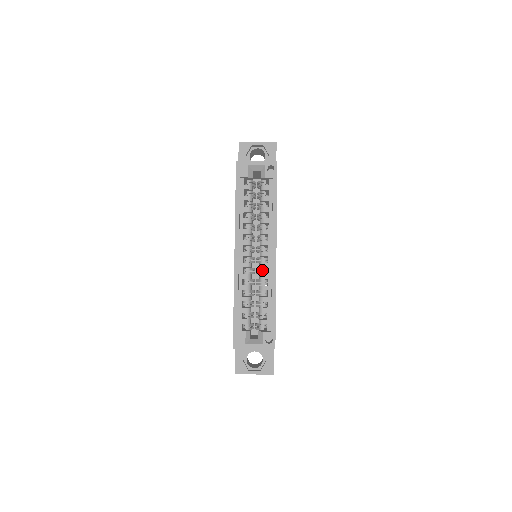
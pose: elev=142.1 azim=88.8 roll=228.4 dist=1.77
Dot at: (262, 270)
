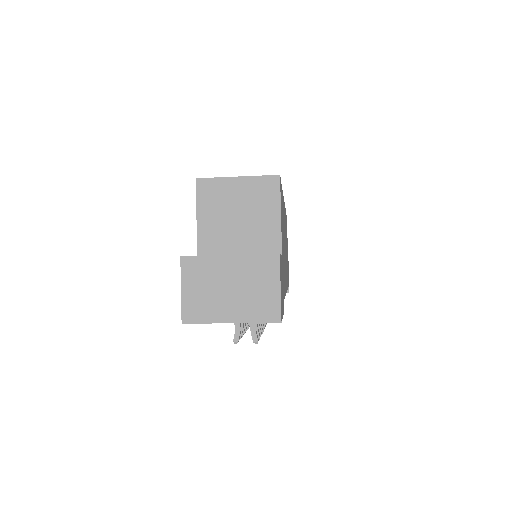
Dot at: occluded
